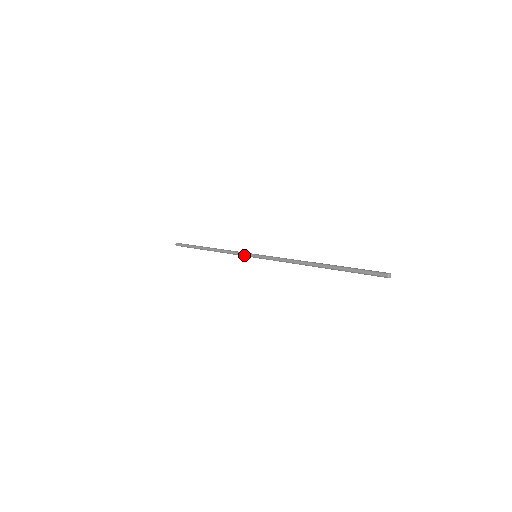
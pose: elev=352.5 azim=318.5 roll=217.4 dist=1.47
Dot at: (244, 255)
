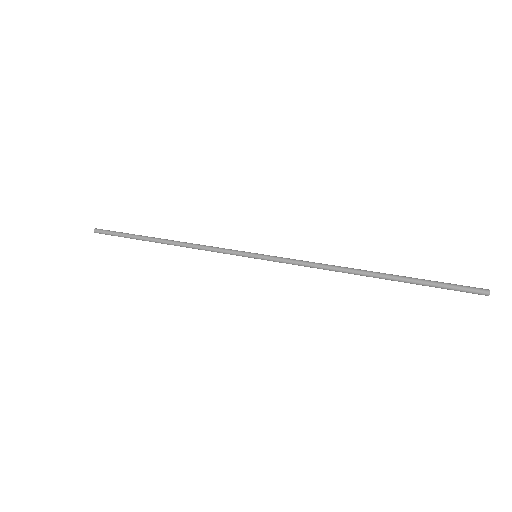
Dot at: occluded
